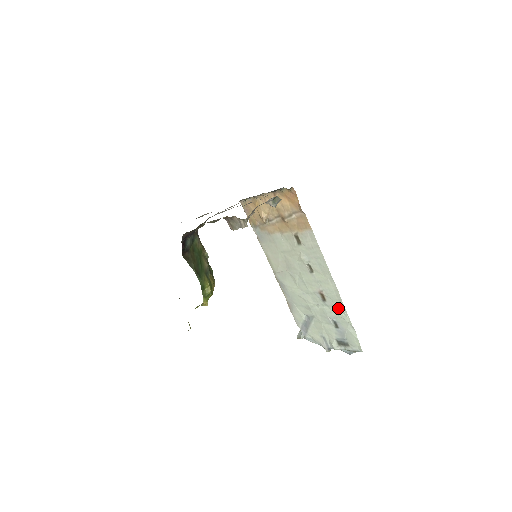
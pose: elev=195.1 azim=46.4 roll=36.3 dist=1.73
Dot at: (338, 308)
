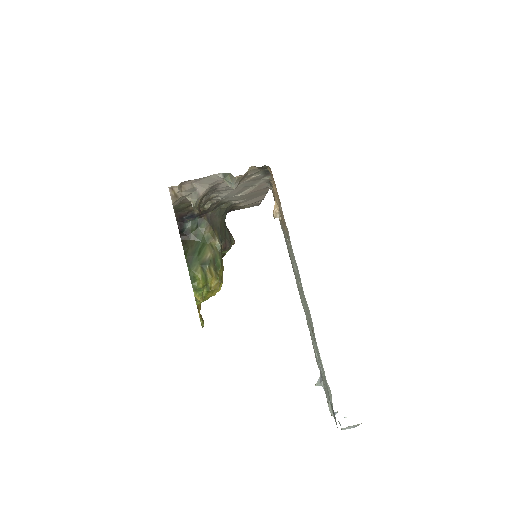
Dot at: (318, 351)
